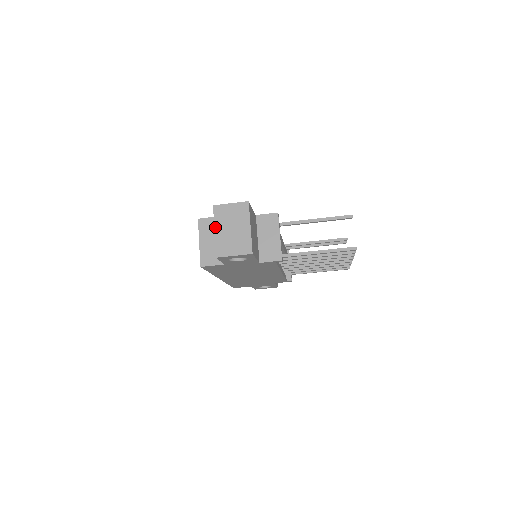
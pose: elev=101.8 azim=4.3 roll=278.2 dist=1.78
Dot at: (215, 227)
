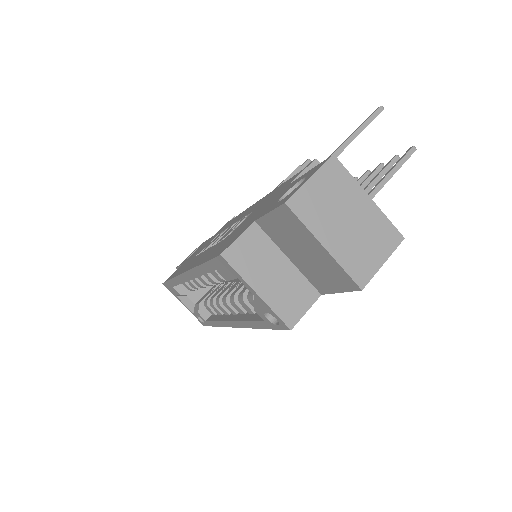
Dot at: (319, 239)
